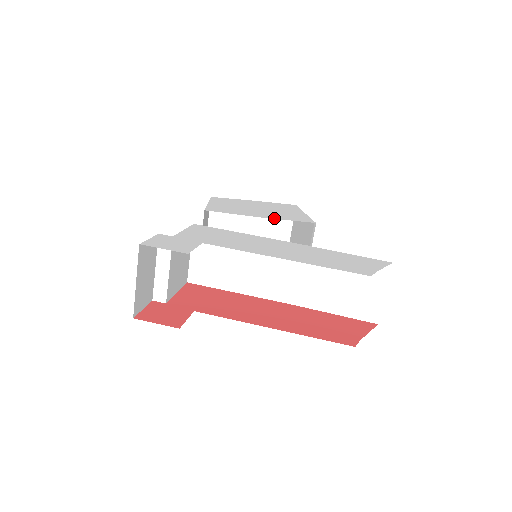
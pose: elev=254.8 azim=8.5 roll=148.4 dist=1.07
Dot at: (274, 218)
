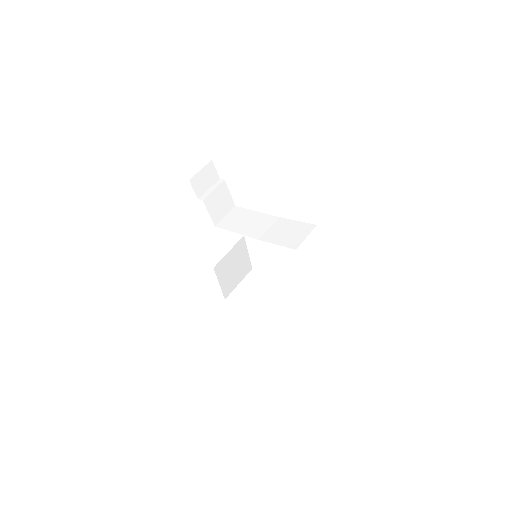
Dot at: occluded
